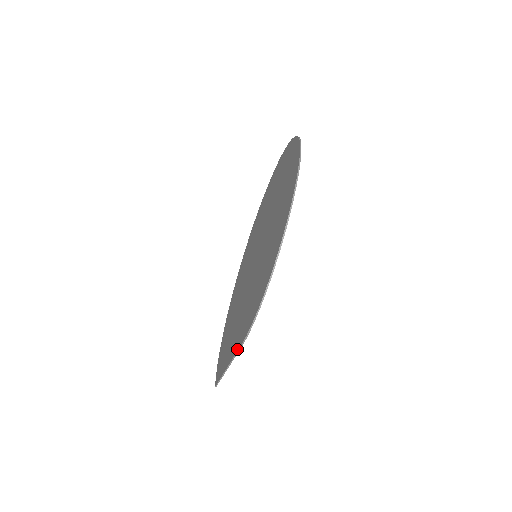
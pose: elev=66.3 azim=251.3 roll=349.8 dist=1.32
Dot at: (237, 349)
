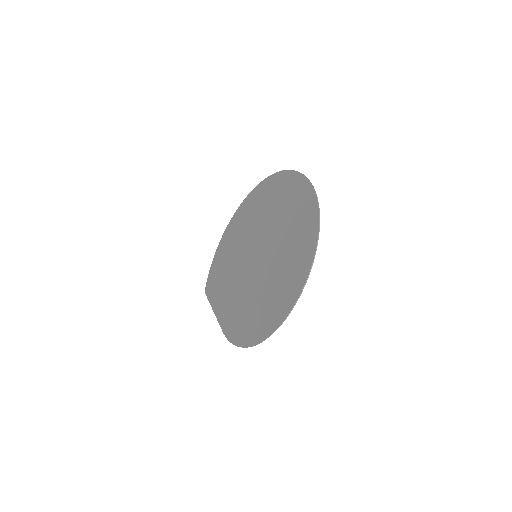
Dot at: (221, 325)
